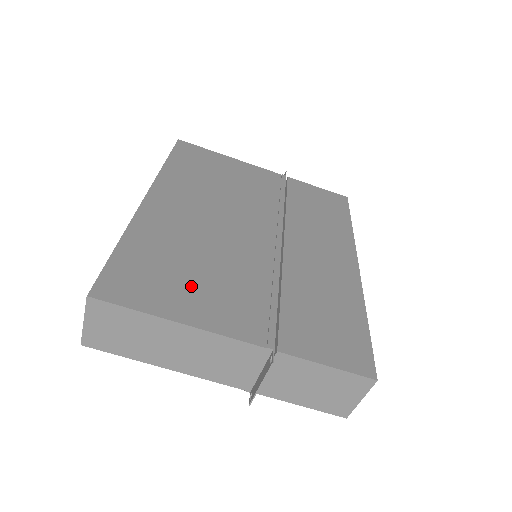
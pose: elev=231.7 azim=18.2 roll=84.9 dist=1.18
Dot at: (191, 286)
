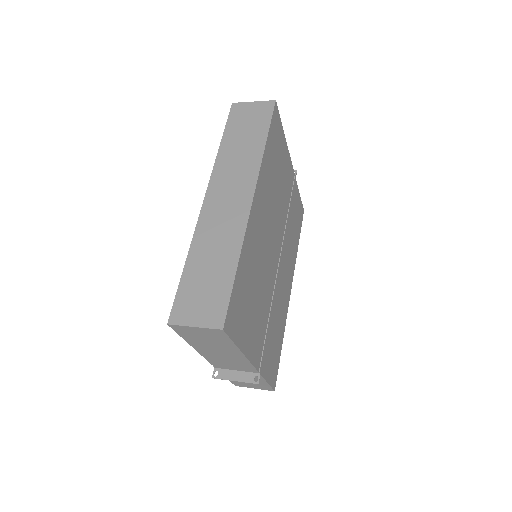
Dot at: (251, 316)
